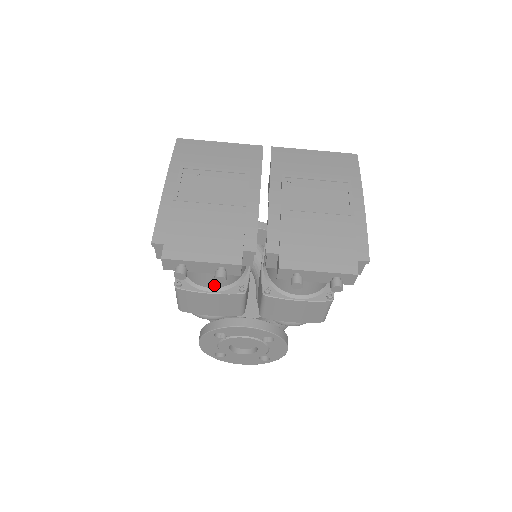
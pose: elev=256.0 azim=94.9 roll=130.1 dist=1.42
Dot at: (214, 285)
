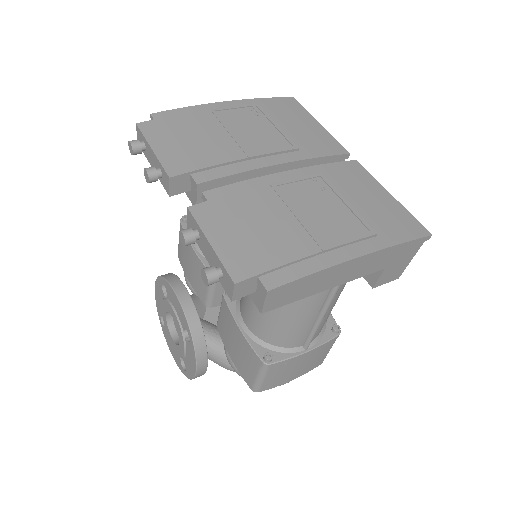
Dot at: occluded
